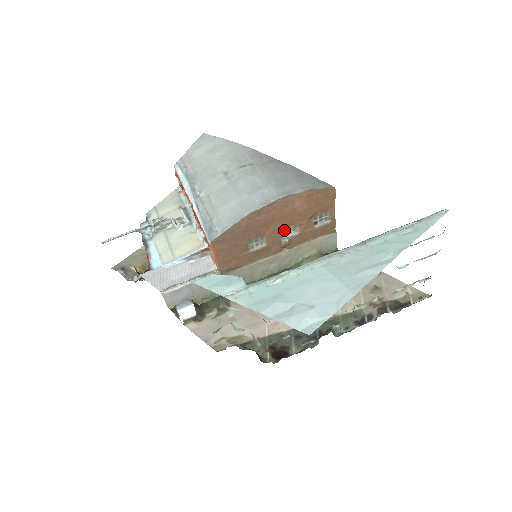
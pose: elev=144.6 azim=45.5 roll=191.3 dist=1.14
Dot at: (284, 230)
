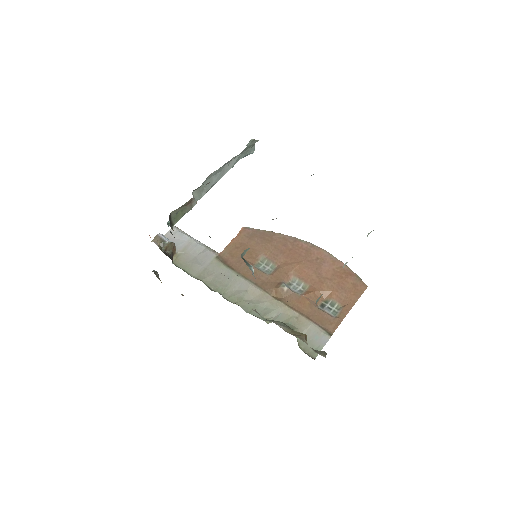
Dot at: (294, 281)
